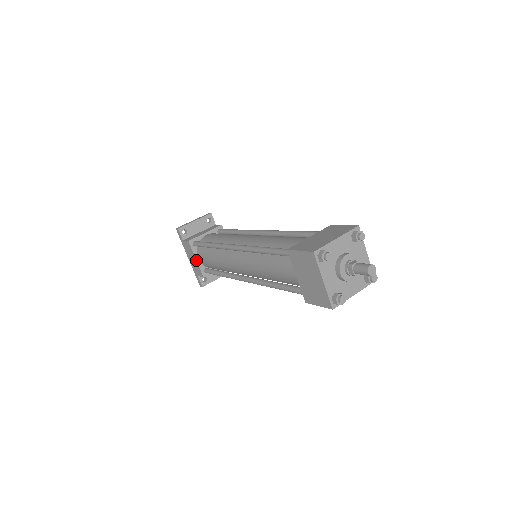
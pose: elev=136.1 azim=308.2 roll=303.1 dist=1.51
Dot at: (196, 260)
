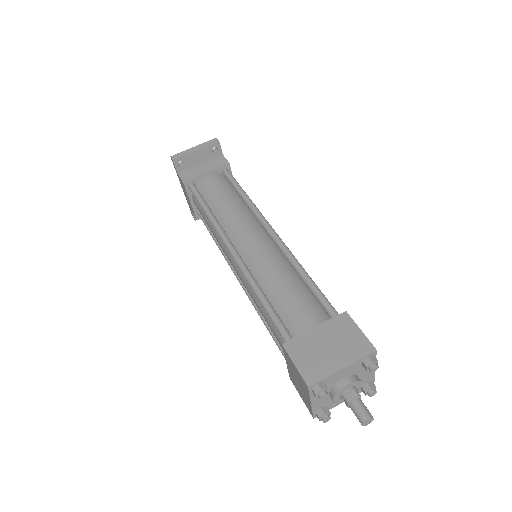
Dot at: (190, 202)
